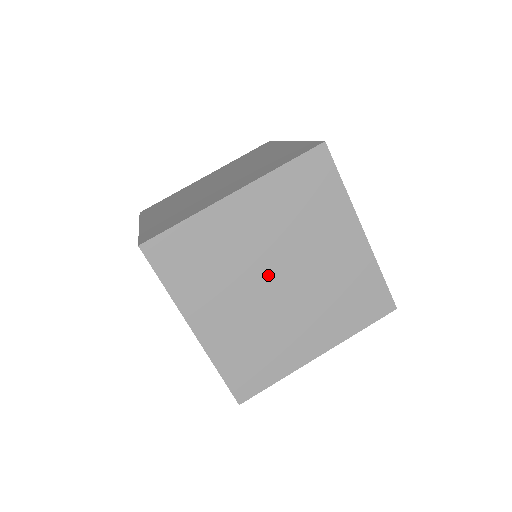
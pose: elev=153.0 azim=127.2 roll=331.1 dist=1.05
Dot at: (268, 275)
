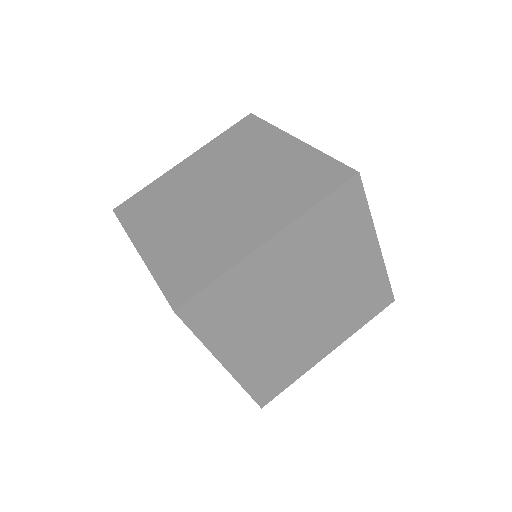
Dot at: (294, 304)
